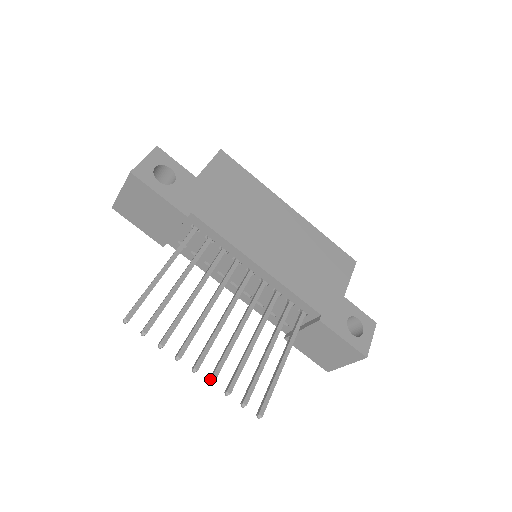
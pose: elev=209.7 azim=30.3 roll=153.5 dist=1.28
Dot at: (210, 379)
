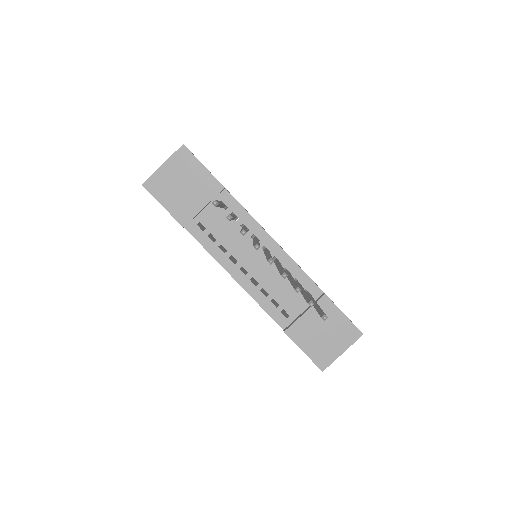
Dot at: (284, 272)
